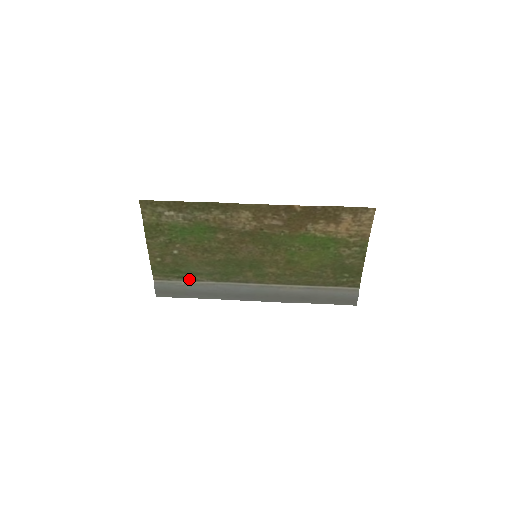
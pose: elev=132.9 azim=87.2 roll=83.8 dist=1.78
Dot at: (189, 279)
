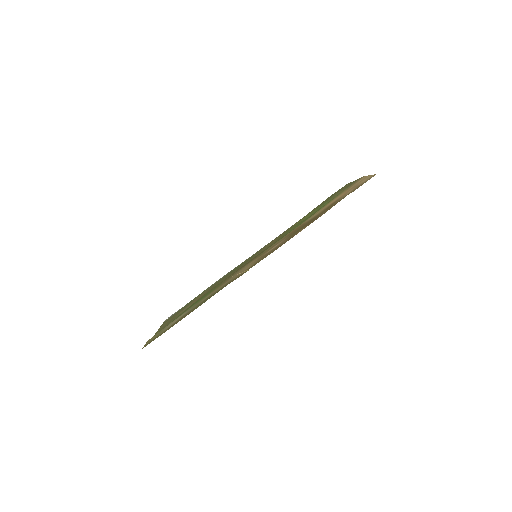
Dot at: occluded
